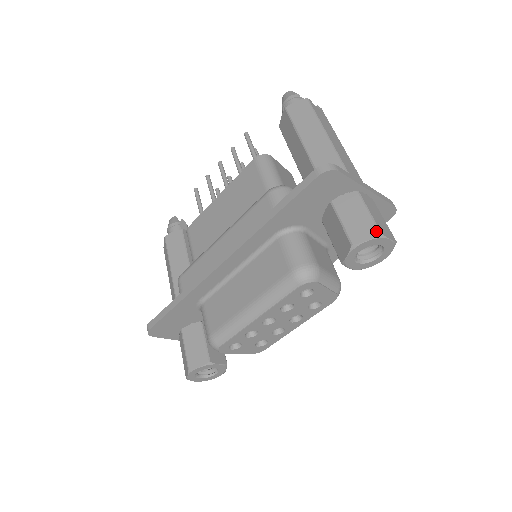
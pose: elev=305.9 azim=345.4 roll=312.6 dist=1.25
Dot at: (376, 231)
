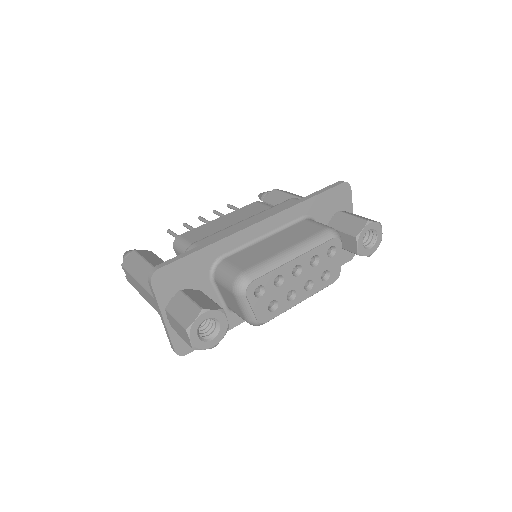
Dot at: (377, 222)
